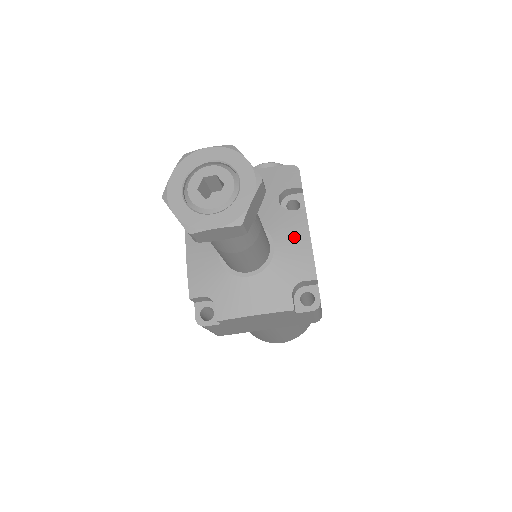
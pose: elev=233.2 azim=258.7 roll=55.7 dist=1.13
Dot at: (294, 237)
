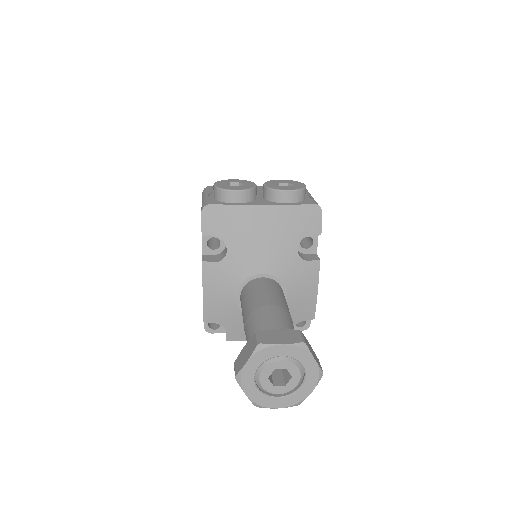
Dot at: (305, 288)
